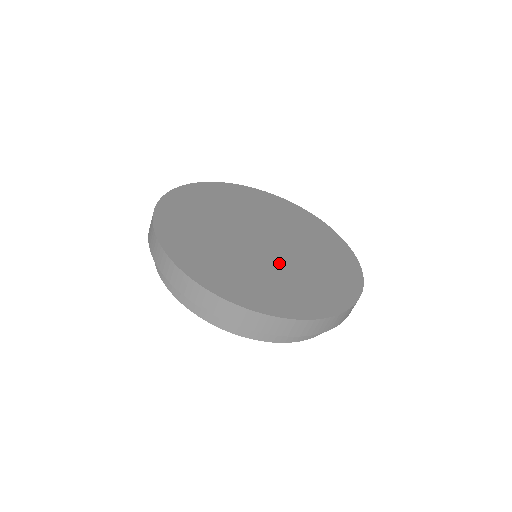
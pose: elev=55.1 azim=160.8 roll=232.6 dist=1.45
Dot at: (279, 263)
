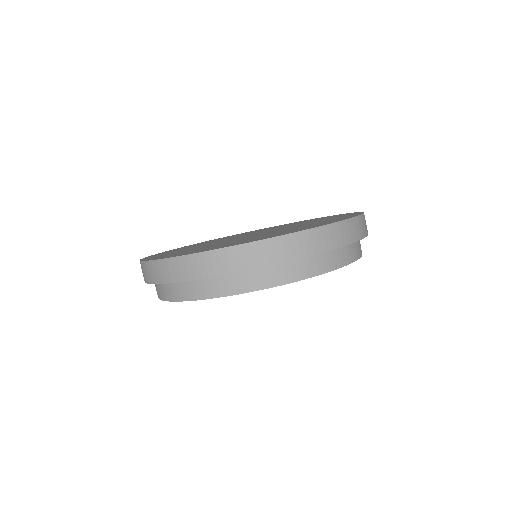
Dot at: (245, 238)
